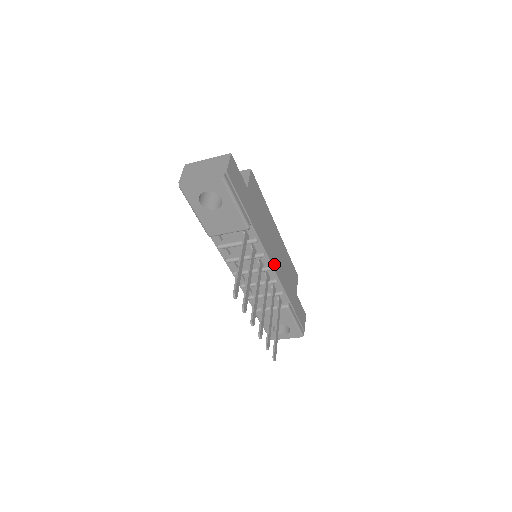
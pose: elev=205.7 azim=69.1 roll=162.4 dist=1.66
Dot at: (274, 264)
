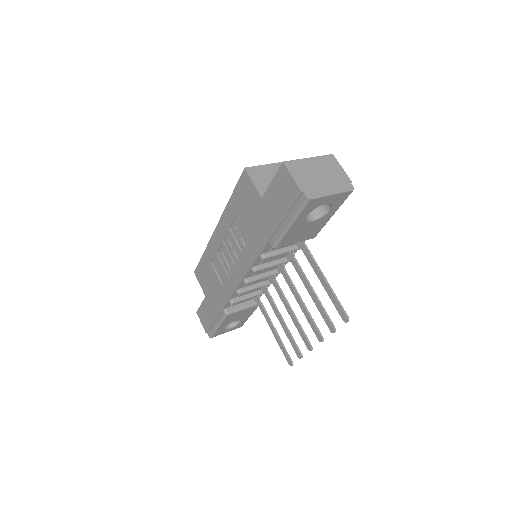
Dot at: occluded
